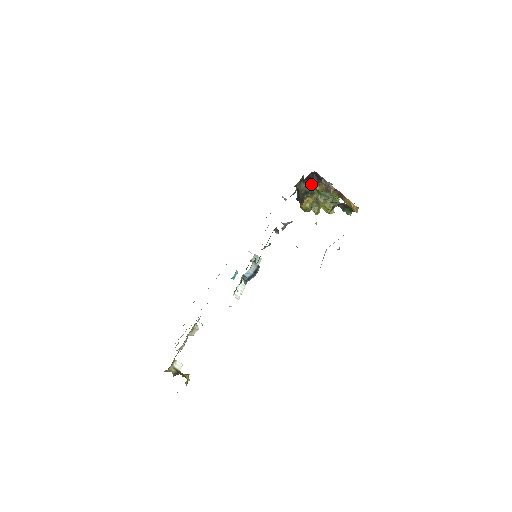
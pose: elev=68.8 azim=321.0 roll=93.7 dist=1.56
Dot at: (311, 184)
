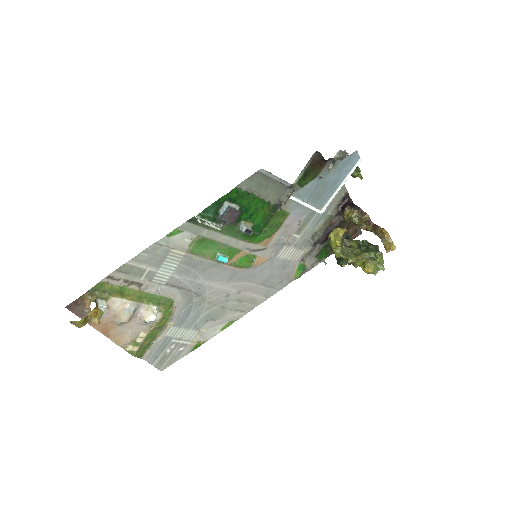
Dot at: (343, 209)
